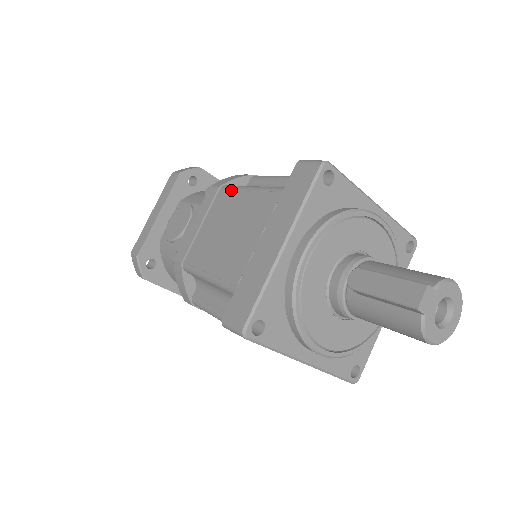
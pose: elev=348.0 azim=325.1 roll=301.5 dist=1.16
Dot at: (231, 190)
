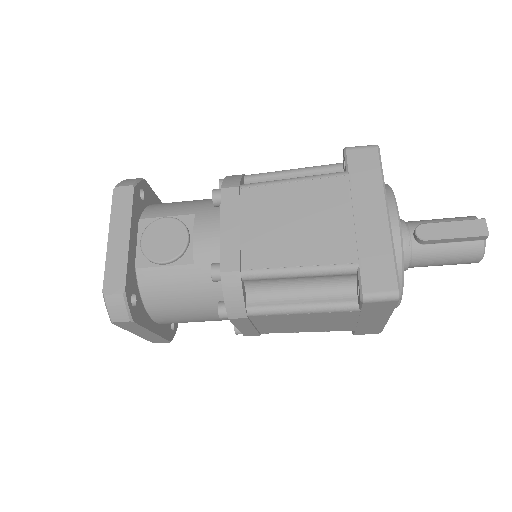
Dot at: (263, 186)
